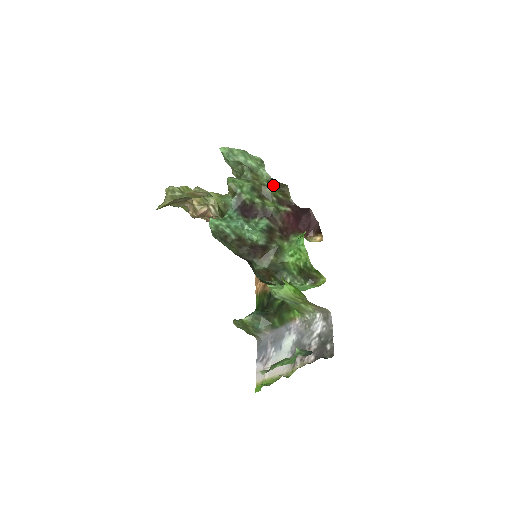
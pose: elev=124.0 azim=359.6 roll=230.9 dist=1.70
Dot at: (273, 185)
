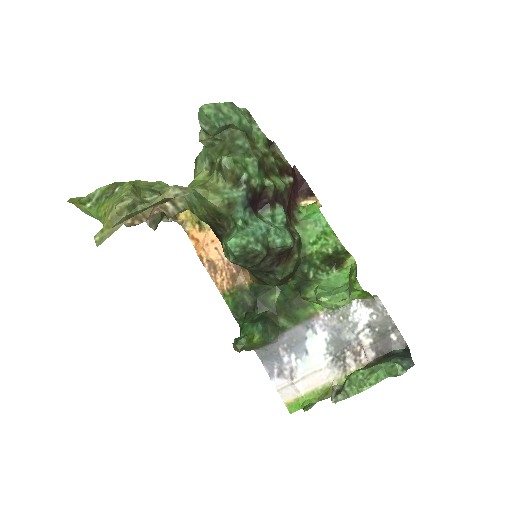
Dot at: (269, 149)
